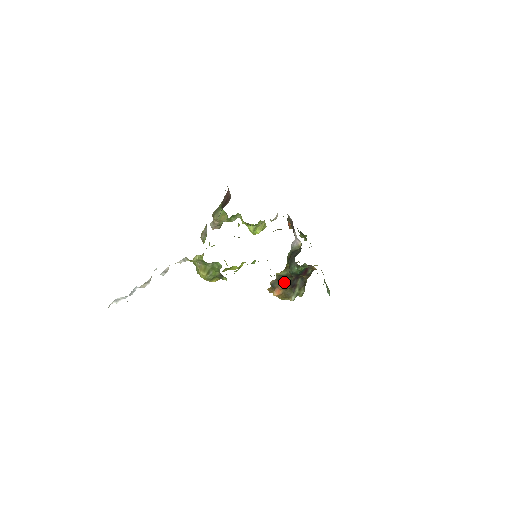
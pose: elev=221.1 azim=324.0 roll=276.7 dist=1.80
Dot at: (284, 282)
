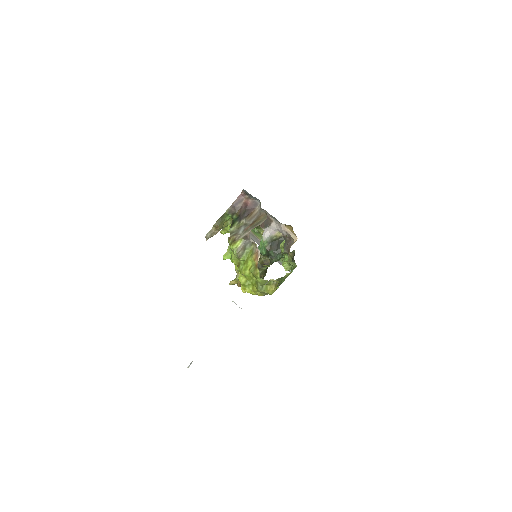
Dot at: (261, 272)
